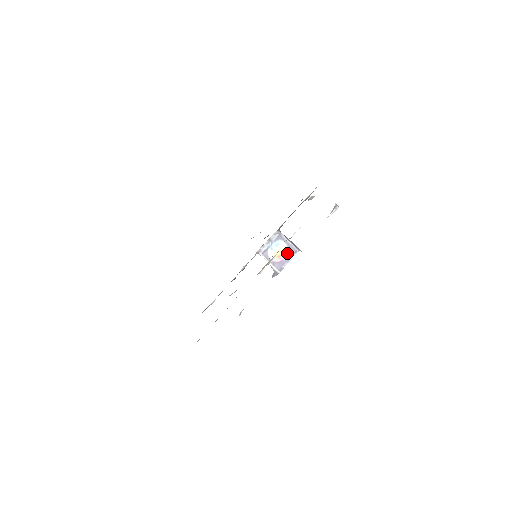
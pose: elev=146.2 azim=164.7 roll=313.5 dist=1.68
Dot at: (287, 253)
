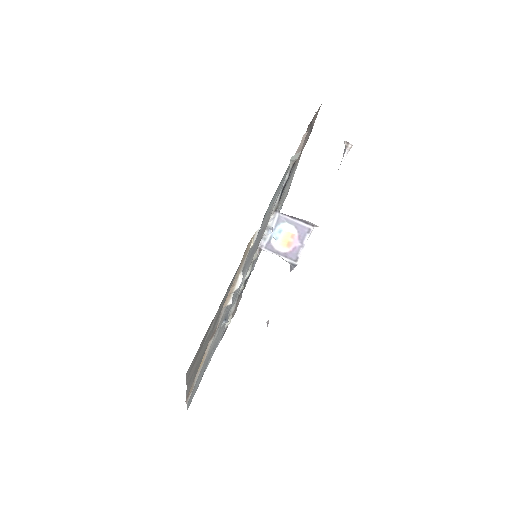
Dot at: (298, 236)
